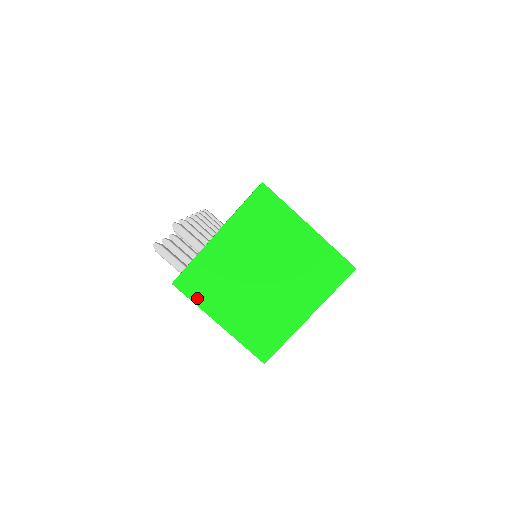
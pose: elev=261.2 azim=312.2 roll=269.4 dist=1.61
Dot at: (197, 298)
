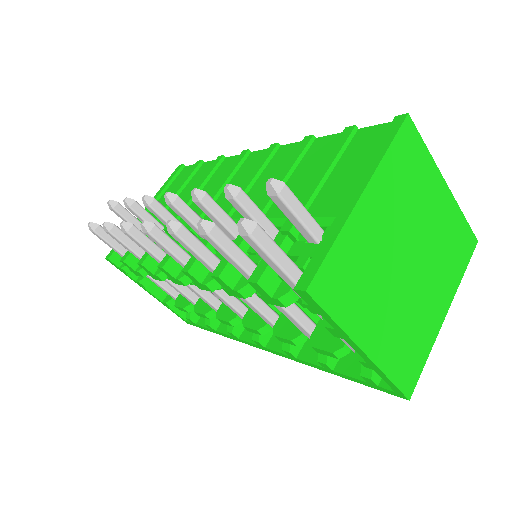
Dot at: (339, 312)
